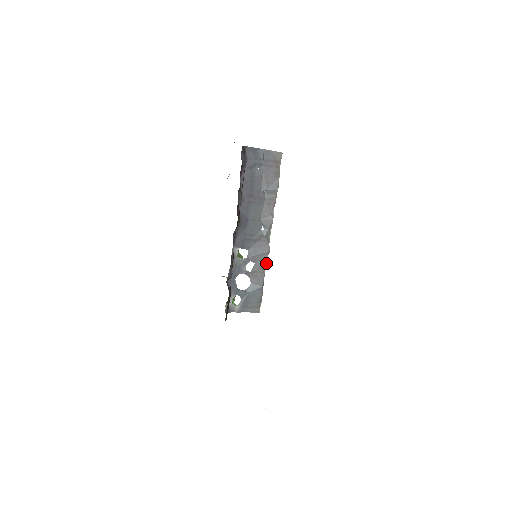
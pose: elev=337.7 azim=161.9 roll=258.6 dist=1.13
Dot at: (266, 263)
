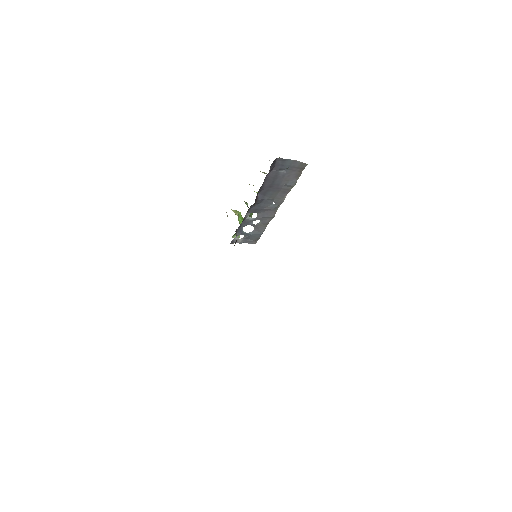
Dot at: occluded
